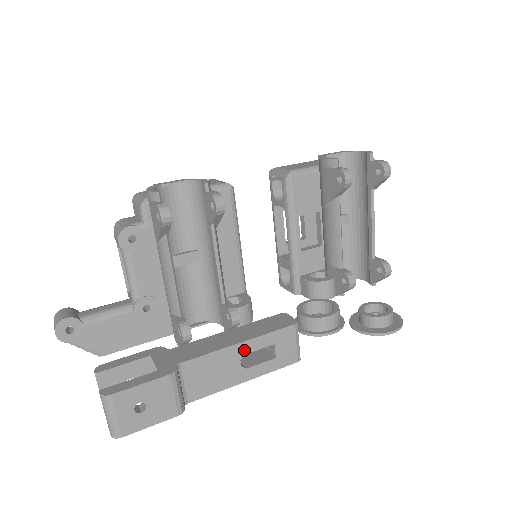
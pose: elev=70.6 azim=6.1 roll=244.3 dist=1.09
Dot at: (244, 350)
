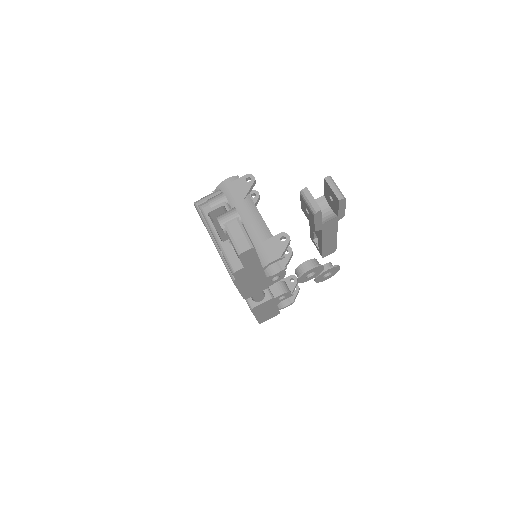
Dot at: occluded
